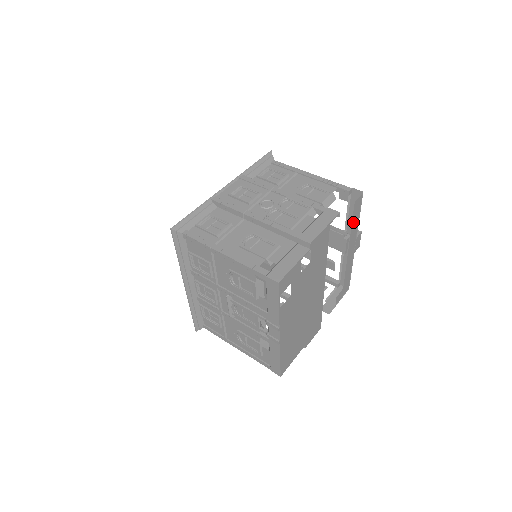
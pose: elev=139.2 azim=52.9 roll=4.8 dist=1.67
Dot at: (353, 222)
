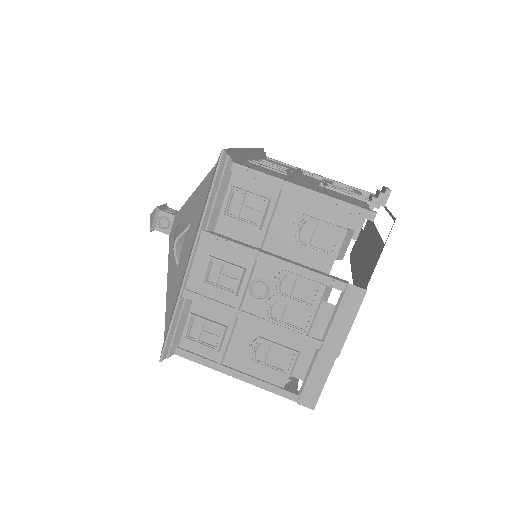
Dot at: occluded
